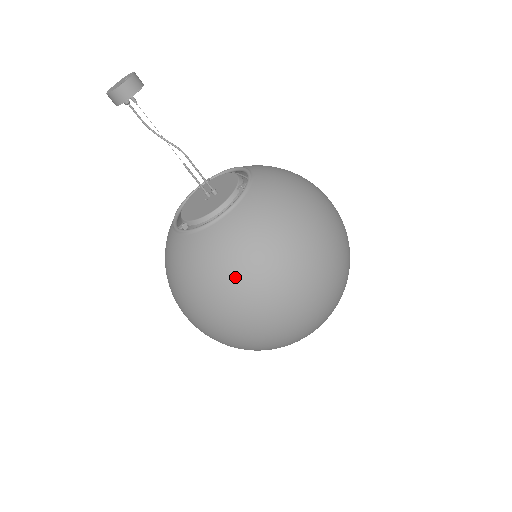
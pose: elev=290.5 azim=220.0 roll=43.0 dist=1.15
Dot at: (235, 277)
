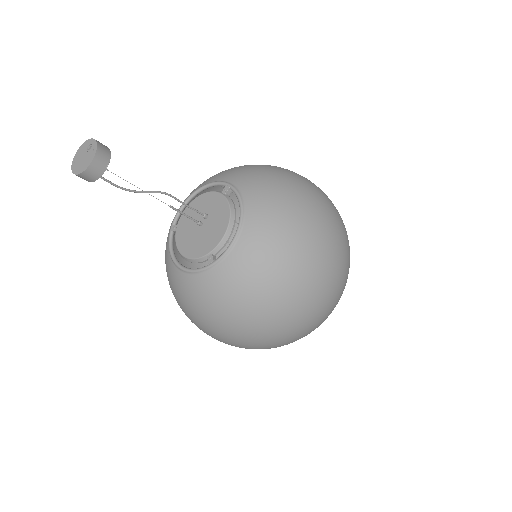
Dot at: (299, 245)
